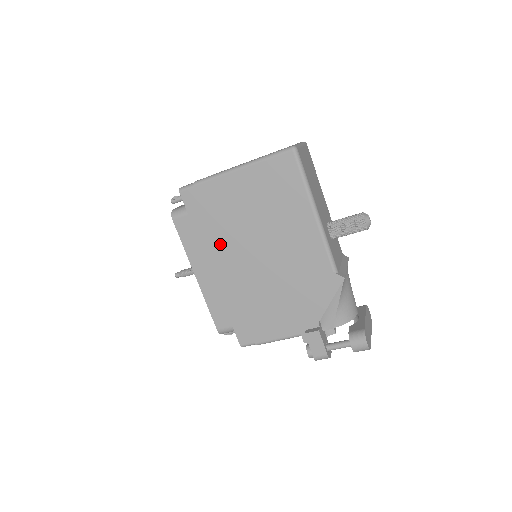
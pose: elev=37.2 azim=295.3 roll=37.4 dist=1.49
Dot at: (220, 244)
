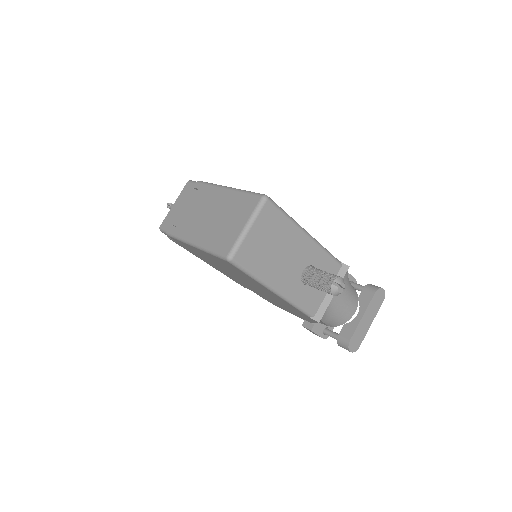
Dot at: (213, 265)
